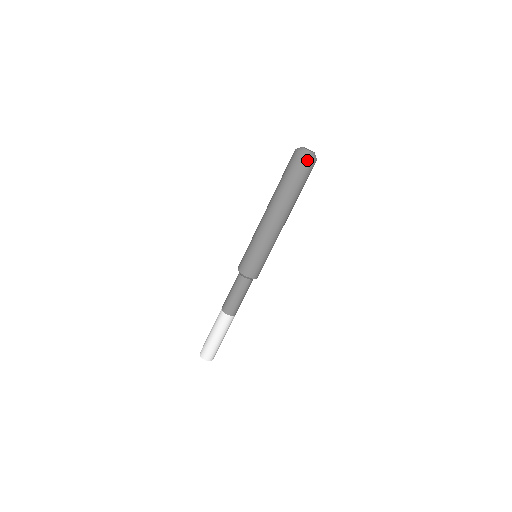
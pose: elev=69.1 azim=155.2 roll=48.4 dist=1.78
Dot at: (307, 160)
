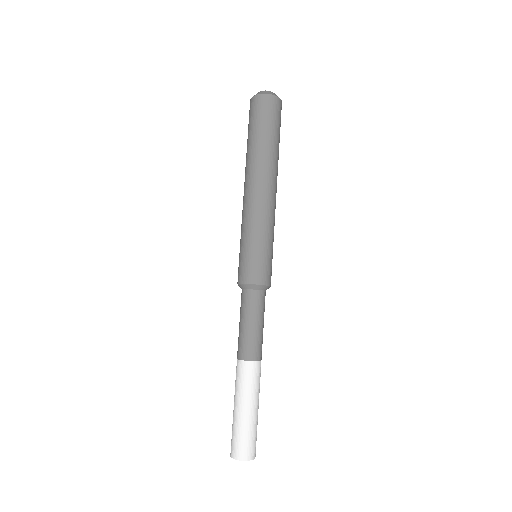
Dot at: (277, 101)
